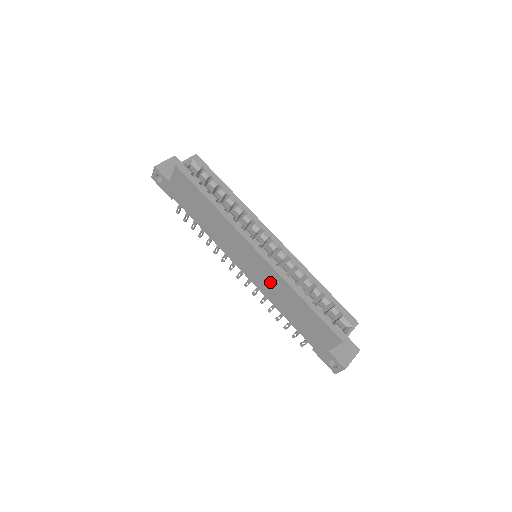
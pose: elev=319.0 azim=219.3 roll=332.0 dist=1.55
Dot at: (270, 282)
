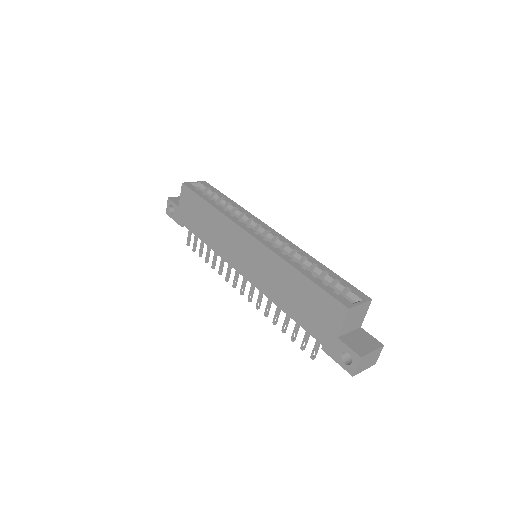
Dot at: (267, 270)
